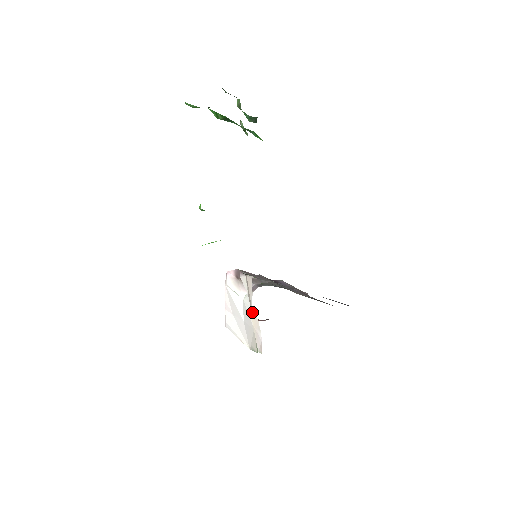
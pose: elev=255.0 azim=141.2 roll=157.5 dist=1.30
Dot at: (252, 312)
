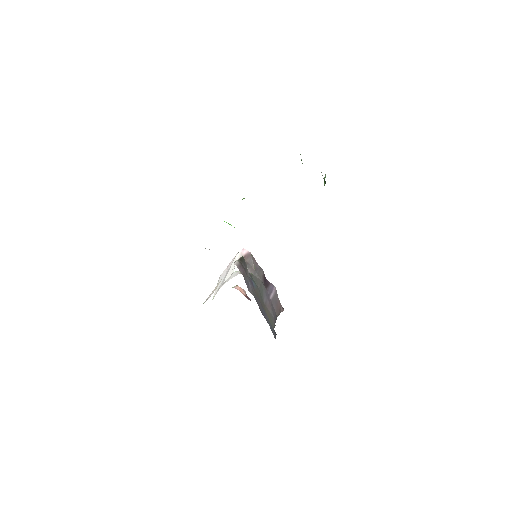
Dot at: (220, 281)
